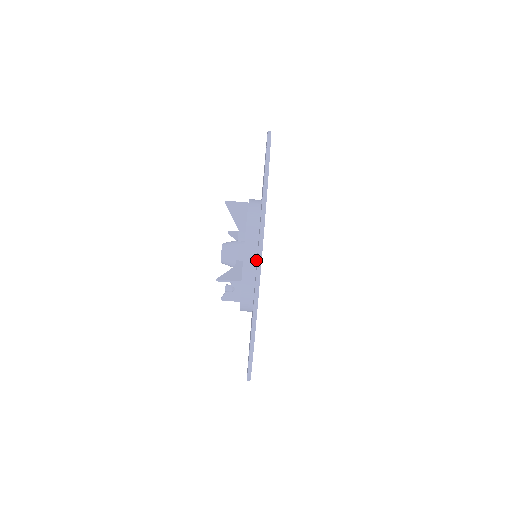
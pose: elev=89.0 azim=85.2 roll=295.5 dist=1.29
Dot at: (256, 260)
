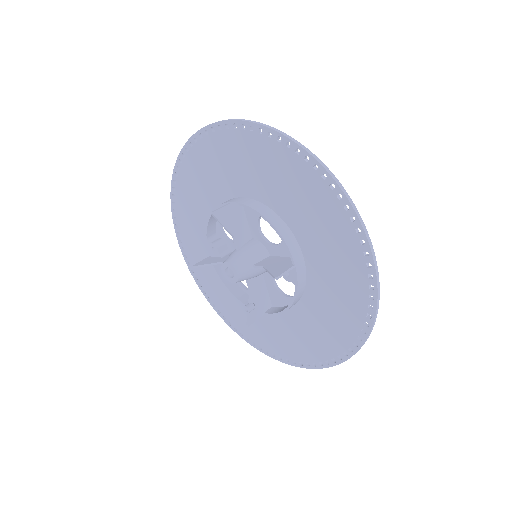
Dot at: (293, 236)
